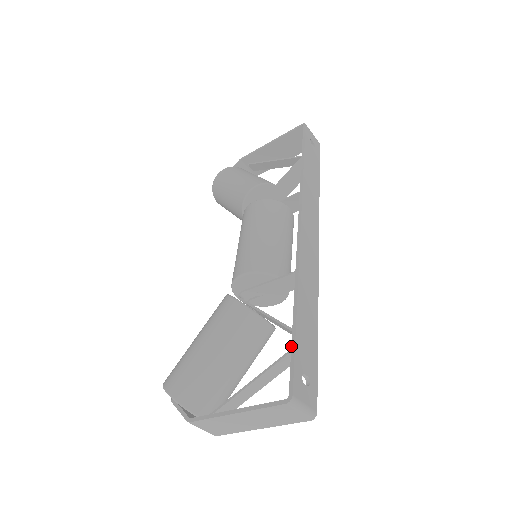
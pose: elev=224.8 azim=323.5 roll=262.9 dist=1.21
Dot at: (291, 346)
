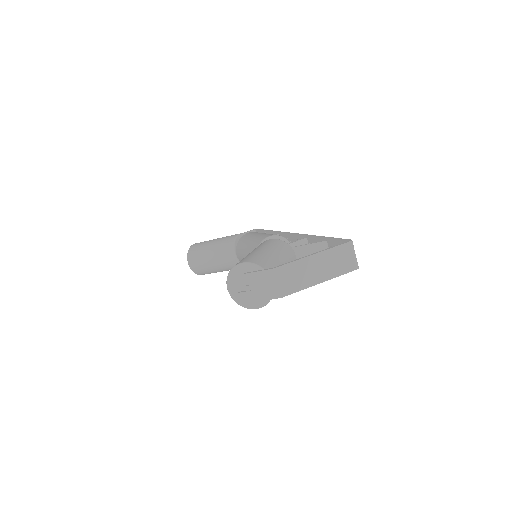
Dot at: (332, 238)
